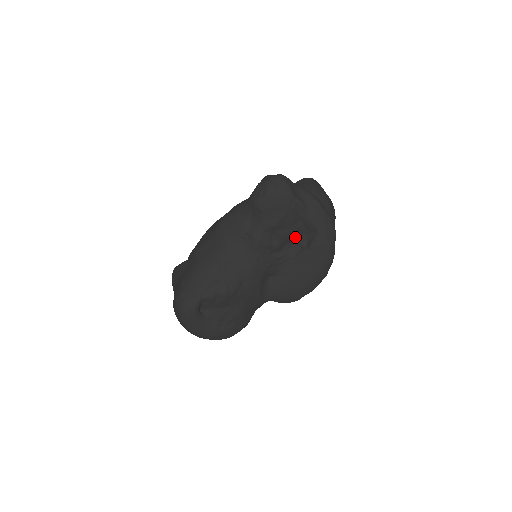
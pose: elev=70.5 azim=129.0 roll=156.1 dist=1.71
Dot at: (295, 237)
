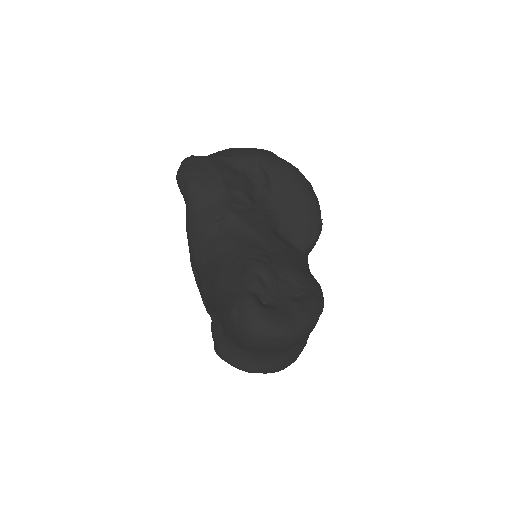
Dot at: (251, 185)
